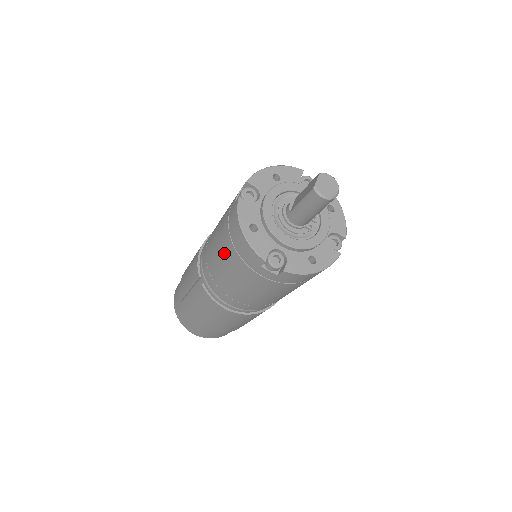
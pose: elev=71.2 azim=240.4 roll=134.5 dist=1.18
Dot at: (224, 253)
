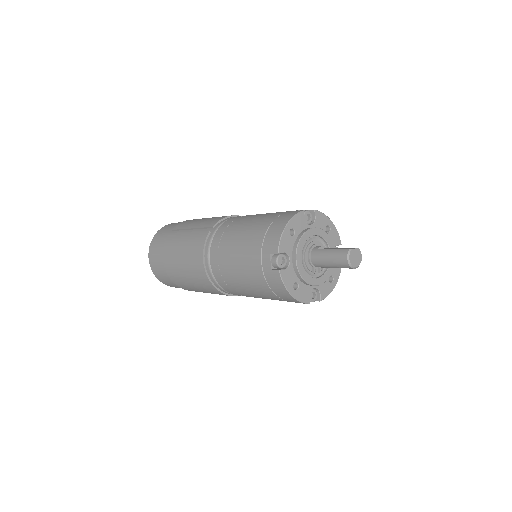
Dot at: (255, 227)
